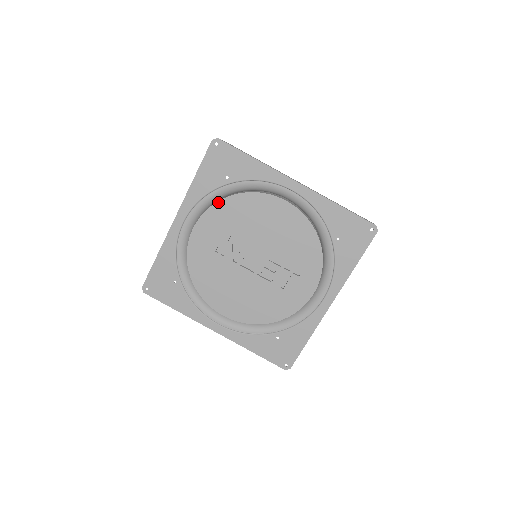
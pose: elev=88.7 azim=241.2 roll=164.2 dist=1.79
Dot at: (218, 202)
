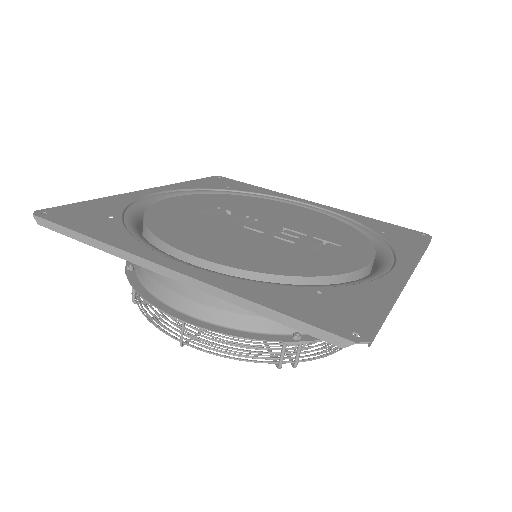
Dot at: (213, 194)
